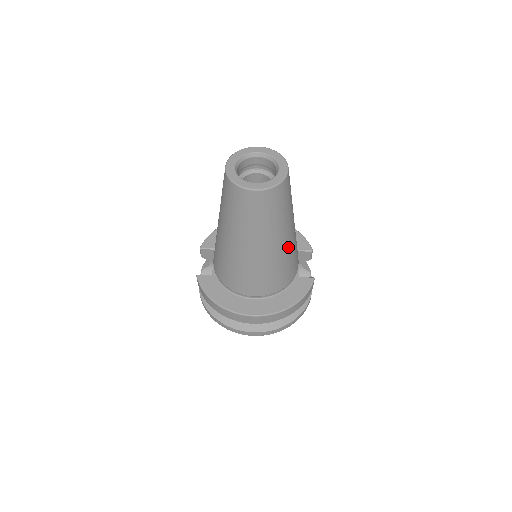
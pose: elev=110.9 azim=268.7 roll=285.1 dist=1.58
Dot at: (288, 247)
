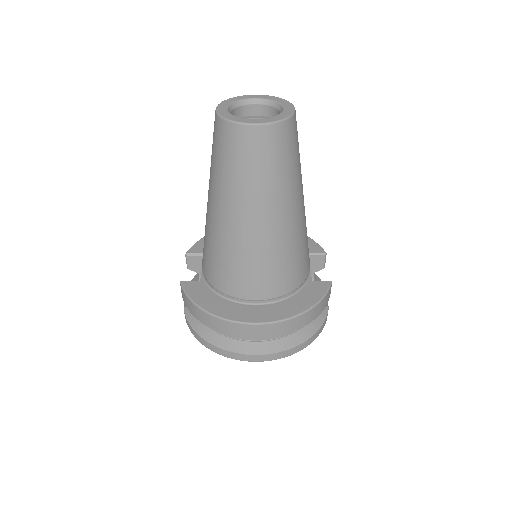
Dot at: (297, 226)
